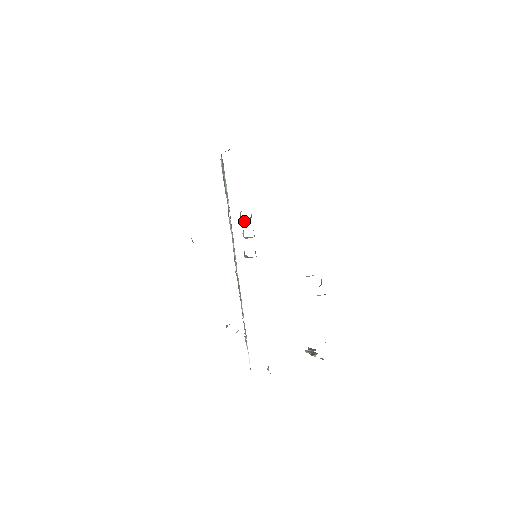
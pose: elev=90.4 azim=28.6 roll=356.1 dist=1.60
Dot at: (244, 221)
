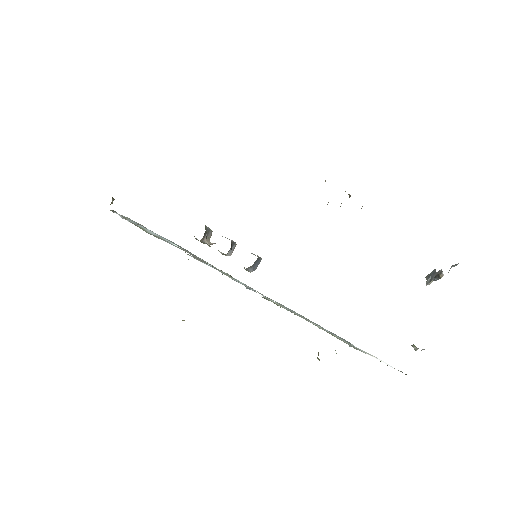
Dot at: (207, 241)
